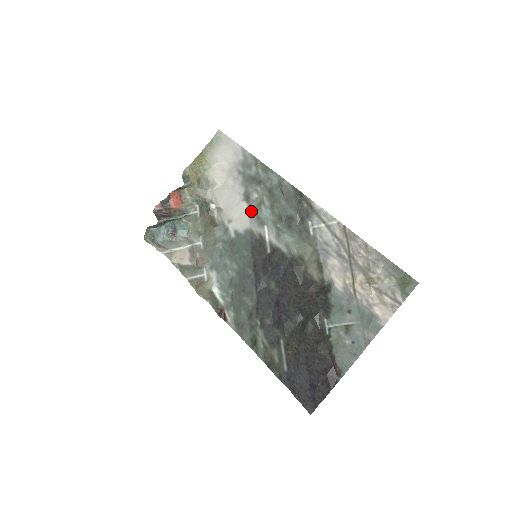
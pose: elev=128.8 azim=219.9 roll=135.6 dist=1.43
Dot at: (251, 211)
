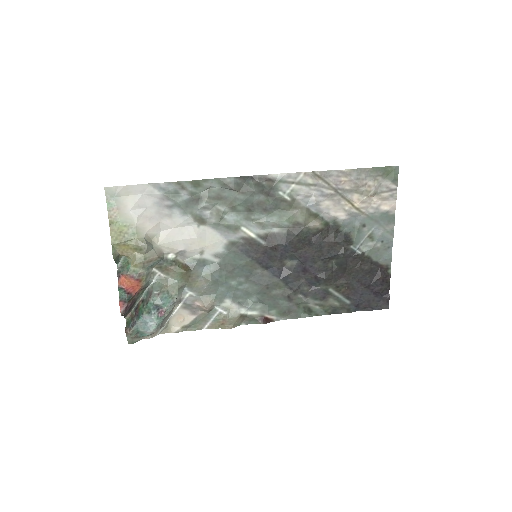
Dot at: (216, 228)
